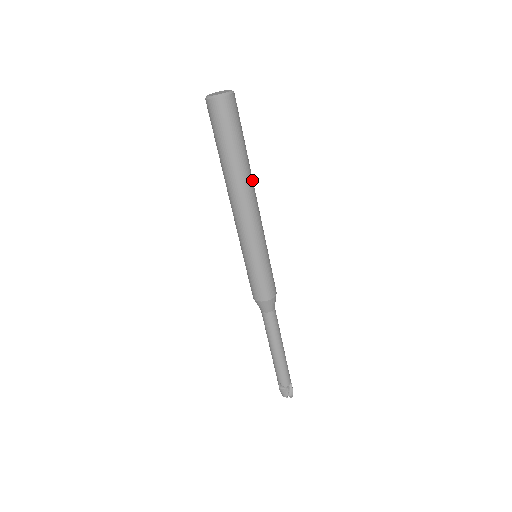
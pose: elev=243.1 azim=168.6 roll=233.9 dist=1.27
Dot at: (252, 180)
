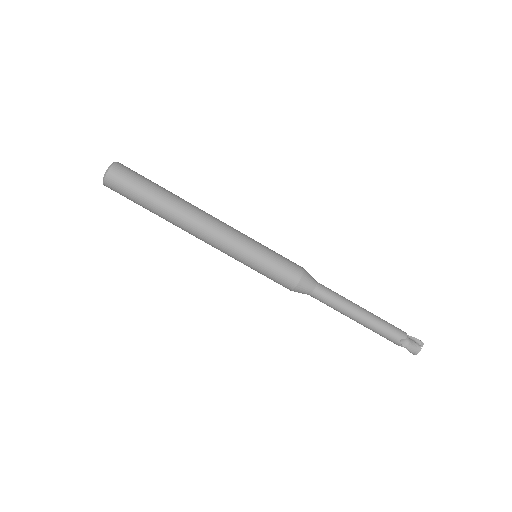
Dot at: occluded
